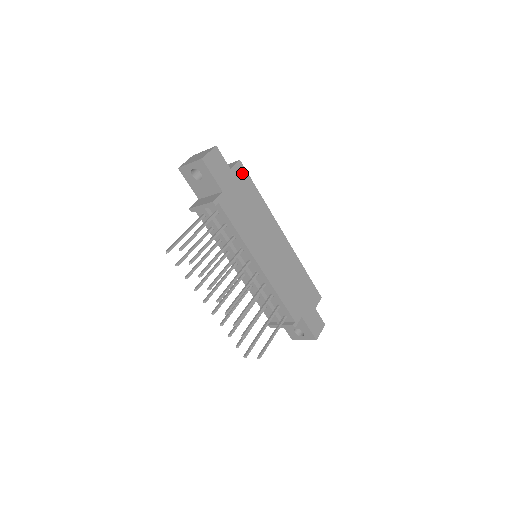
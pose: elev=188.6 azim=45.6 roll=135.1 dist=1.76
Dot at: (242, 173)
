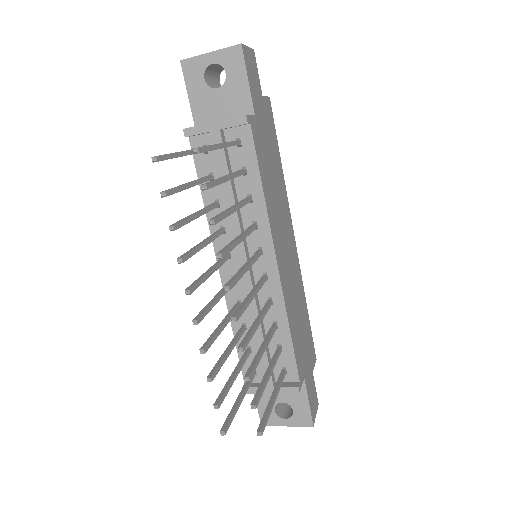
Dot at: (270, 115)
